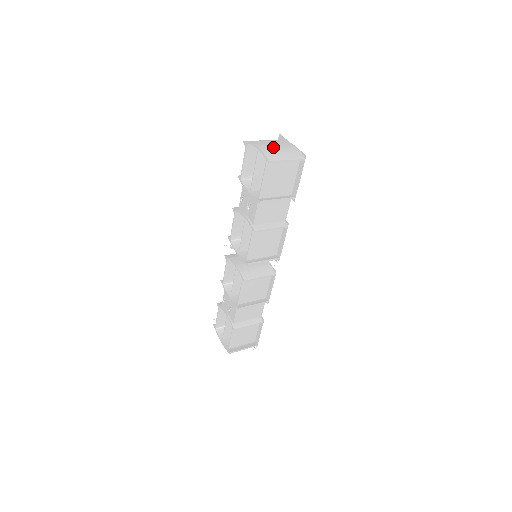
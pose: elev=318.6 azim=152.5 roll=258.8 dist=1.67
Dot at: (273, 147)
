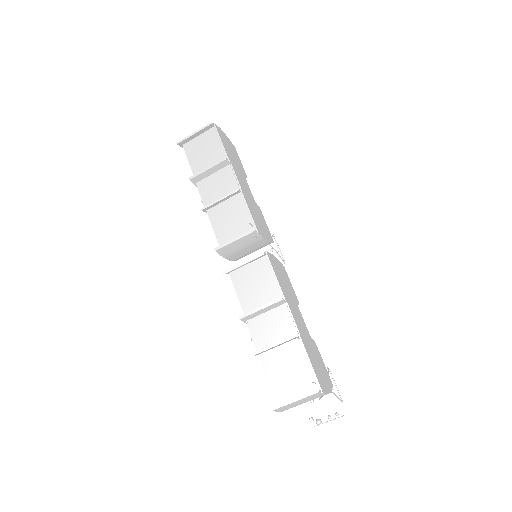
Dot at: occluded
